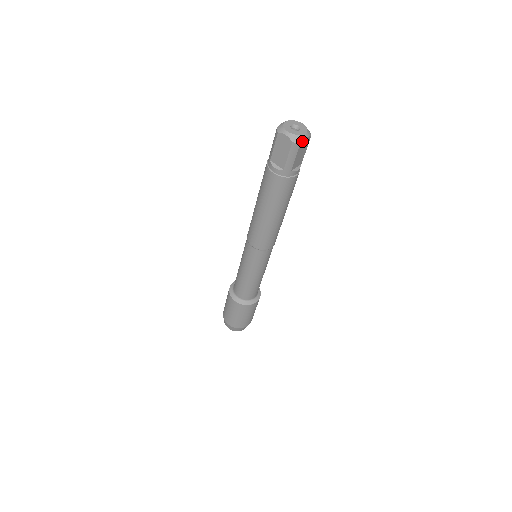
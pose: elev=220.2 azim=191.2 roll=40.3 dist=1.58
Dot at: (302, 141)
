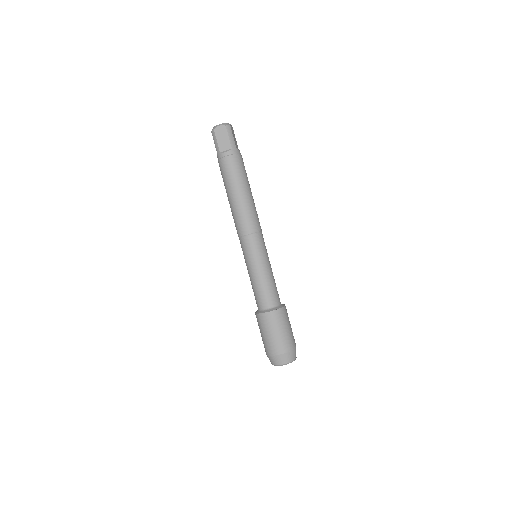
Dot at: (230, 125)
